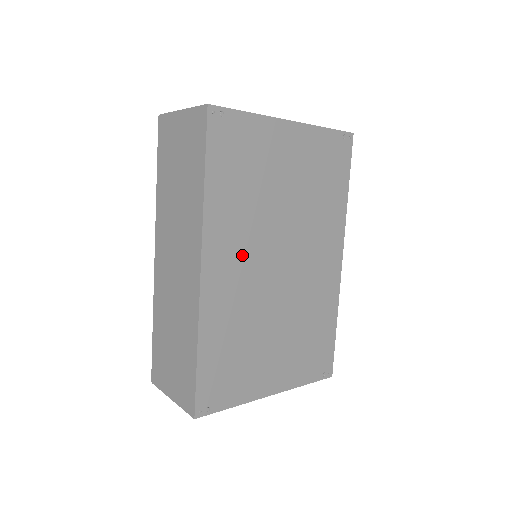
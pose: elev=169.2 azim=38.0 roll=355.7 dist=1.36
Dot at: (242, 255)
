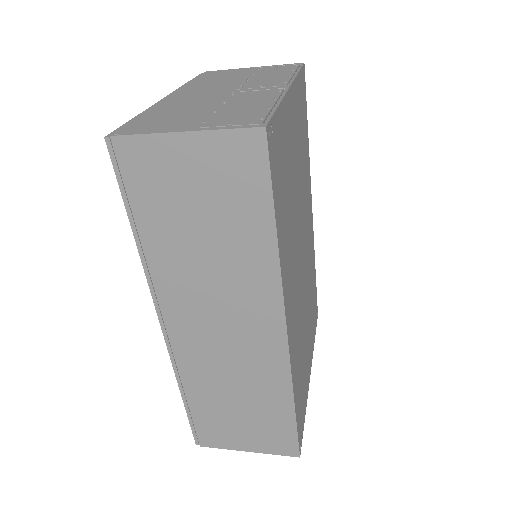
Dot at: (294, 281)
